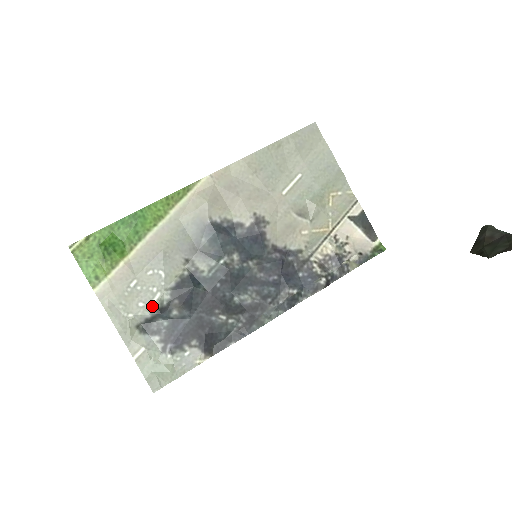
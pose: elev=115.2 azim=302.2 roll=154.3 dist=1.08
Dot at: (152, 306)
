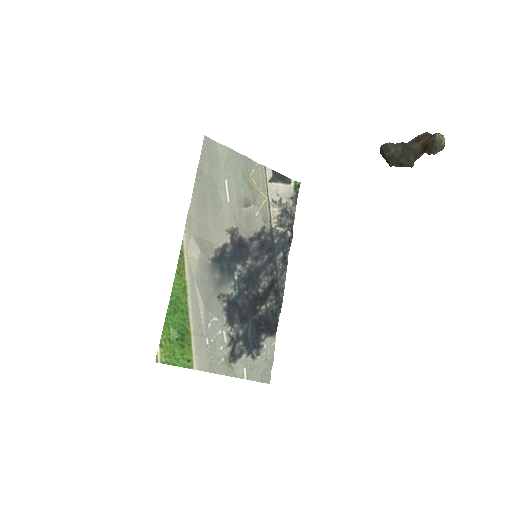
Dot at: (227, 342)
